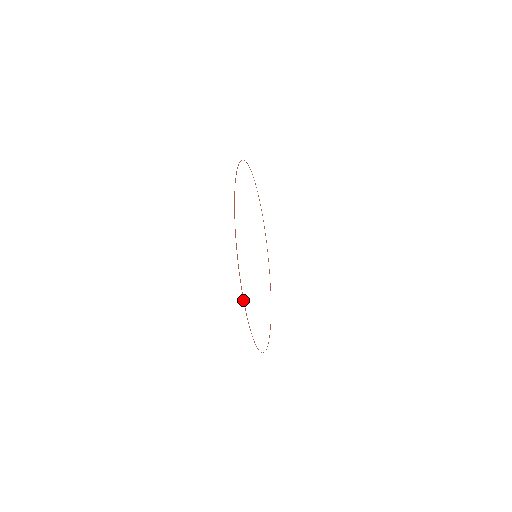
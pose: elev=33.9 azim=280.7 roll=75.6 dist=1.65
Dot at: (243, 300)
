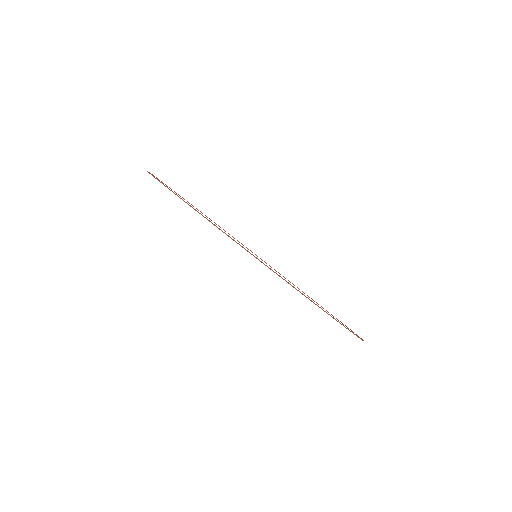
Dot at: occluded
